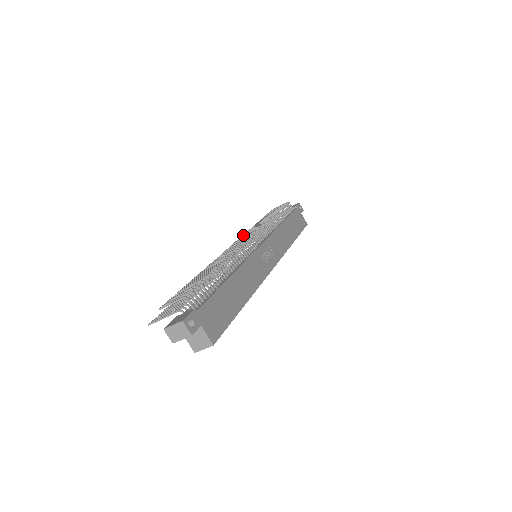
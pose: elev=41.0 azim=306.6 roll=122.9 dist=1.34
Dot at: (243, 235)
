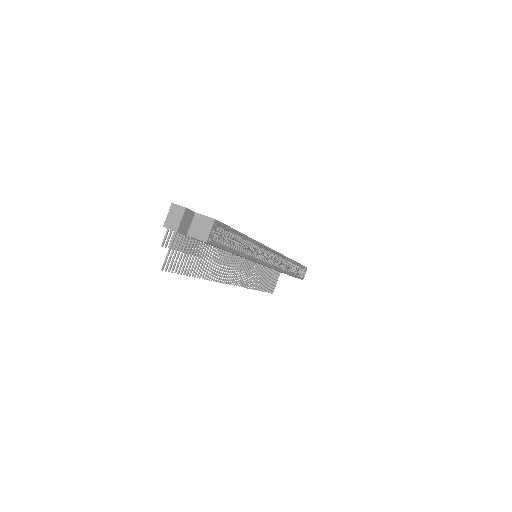
Dot at: occluded
